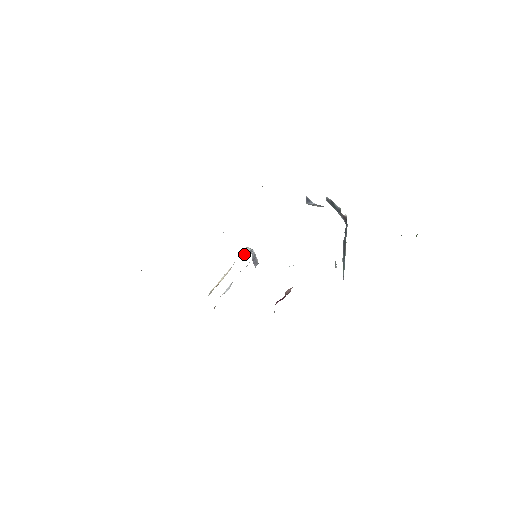
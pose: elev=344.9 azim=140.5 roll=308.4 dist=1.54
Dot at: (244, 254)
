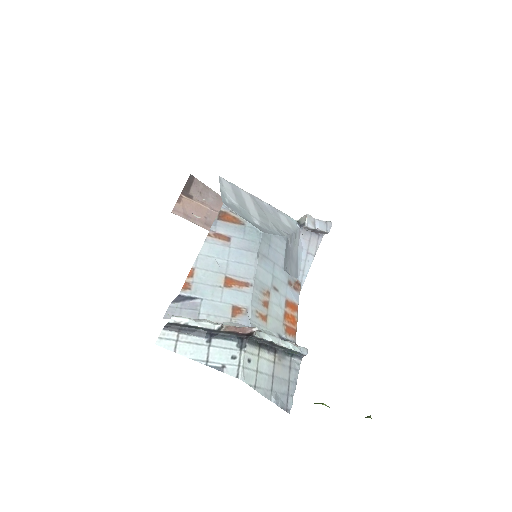
Dot at: (300, 221)
